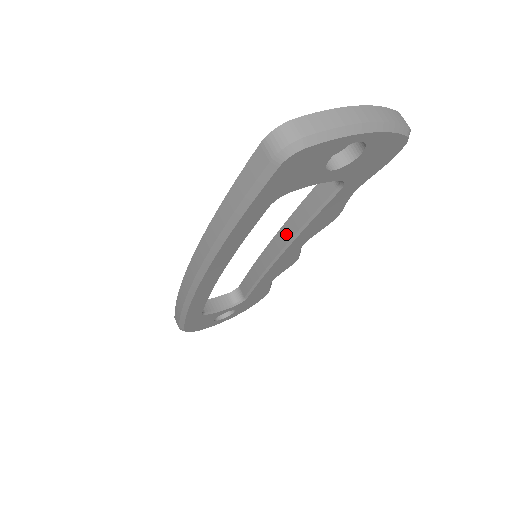
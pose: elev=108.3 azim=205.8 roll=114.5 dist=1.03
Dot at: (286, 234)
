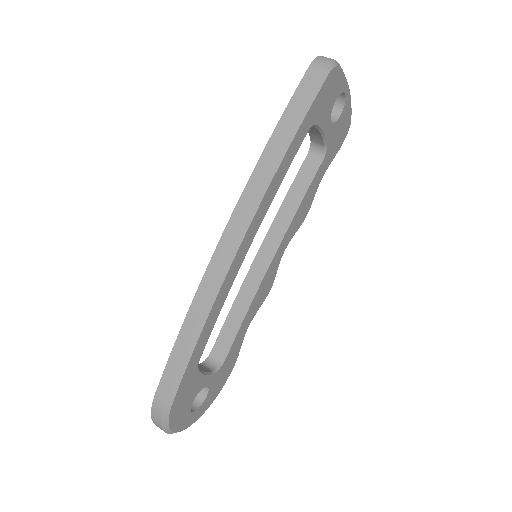
Dot at: (277, 229)
